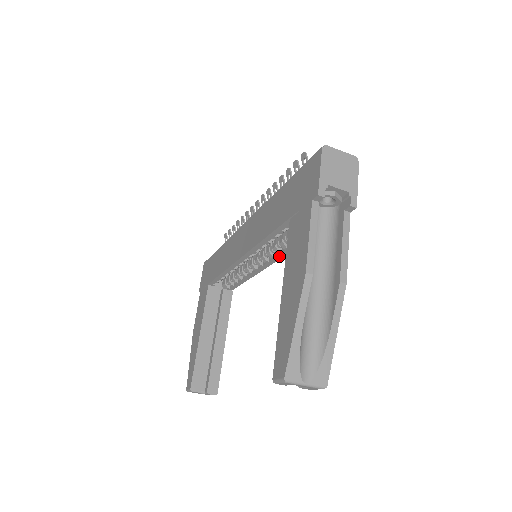
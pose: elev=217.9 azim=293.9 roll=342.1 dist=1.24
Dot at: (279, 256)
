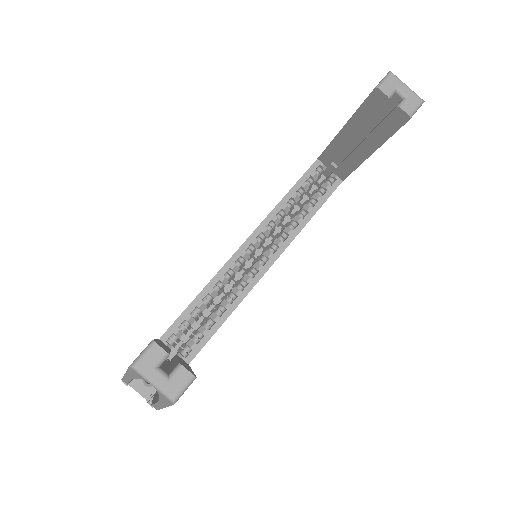
Dot at: (288, 239)
